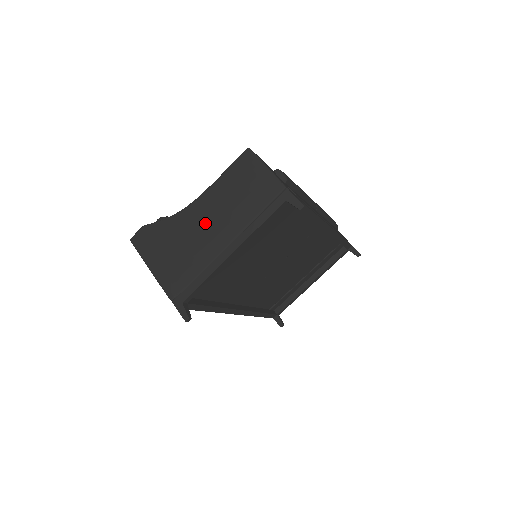
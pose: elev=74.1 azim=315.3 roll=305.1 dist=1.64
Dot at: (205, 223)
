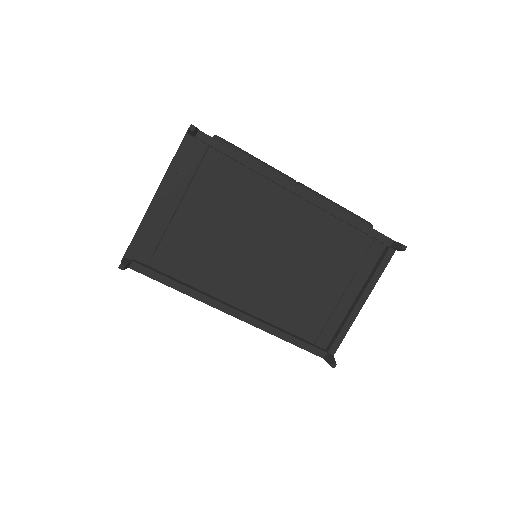
Dot at: occluded
